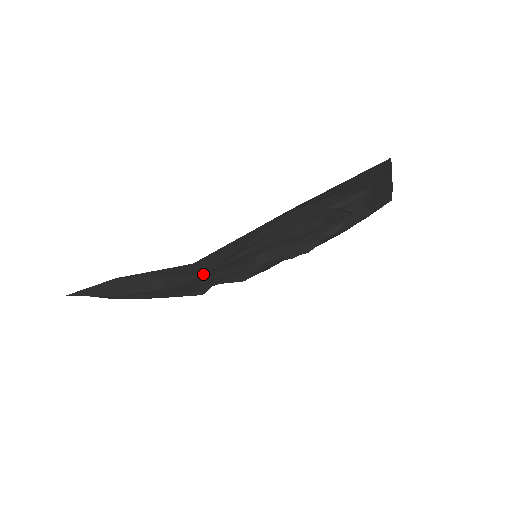
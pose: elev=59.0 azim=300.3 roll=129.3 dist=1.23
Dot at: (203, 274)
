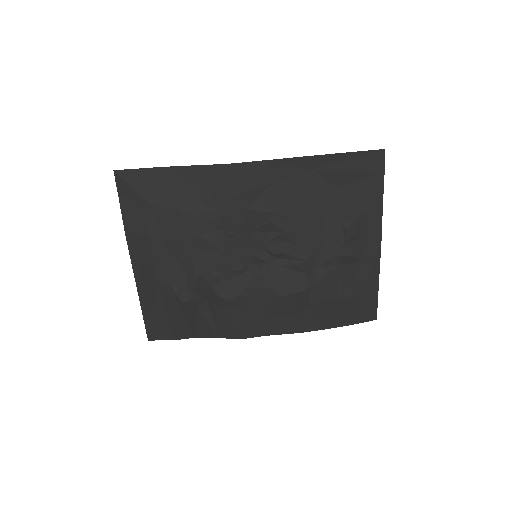
Dot at: (219, 211)
